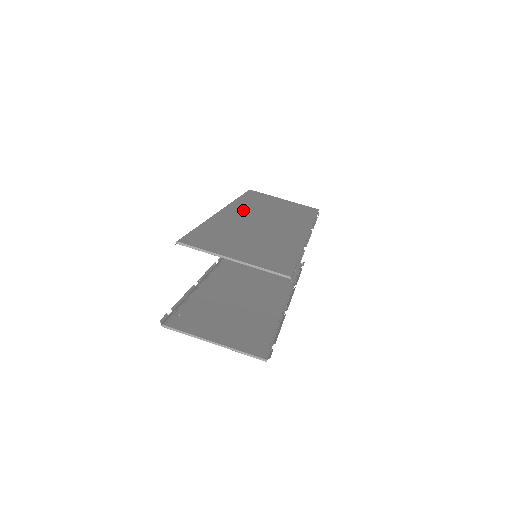
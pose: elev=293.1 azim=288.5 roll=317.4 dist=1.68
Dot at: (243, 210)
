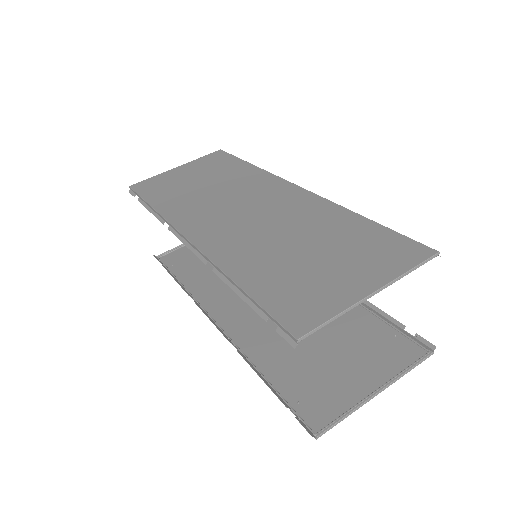
Dot at: (199, 218)
